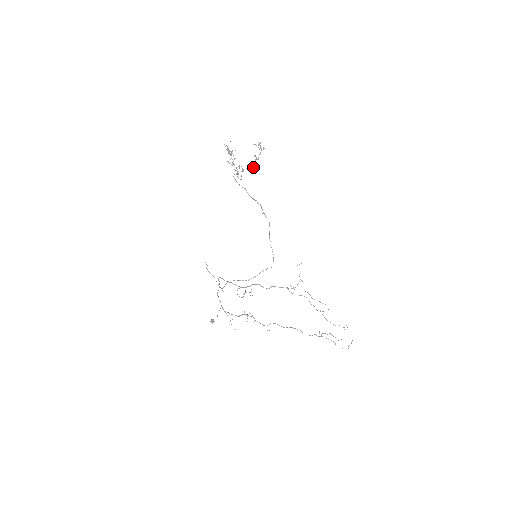
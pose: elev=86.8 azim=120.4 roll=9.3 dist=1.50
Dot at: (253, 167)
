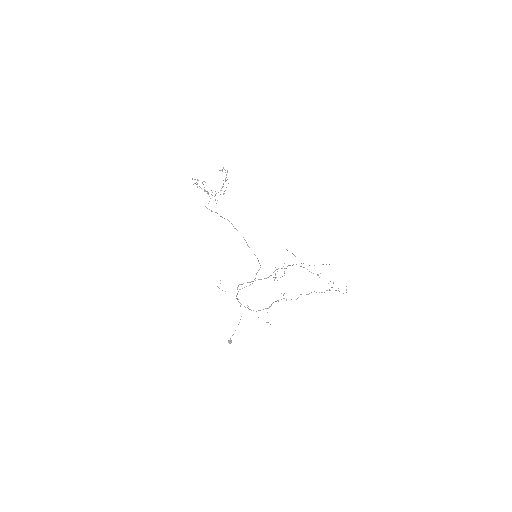
Dot at: (221, 190)
